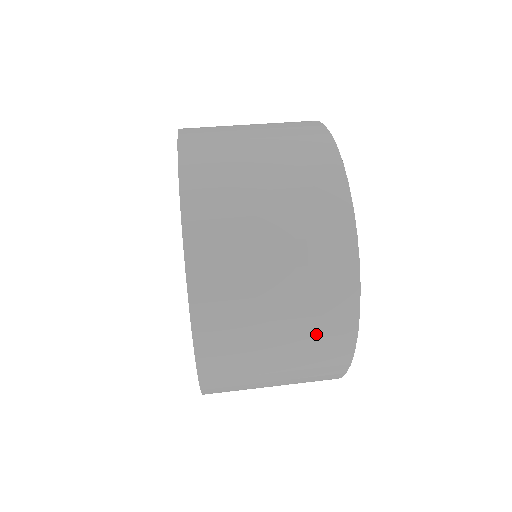
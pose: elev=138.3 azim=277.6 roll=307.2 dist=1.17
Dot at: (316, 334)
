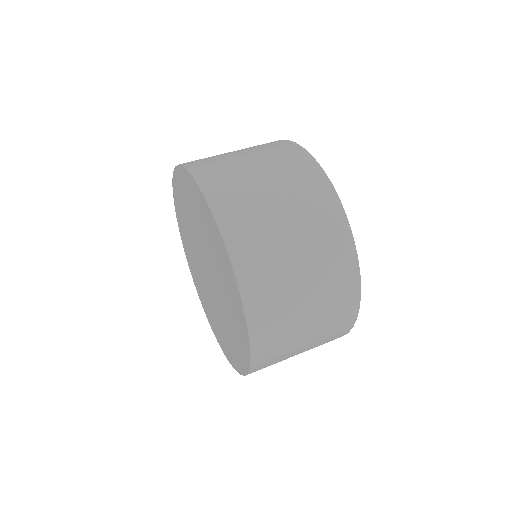
Dot at: (331, 326)
